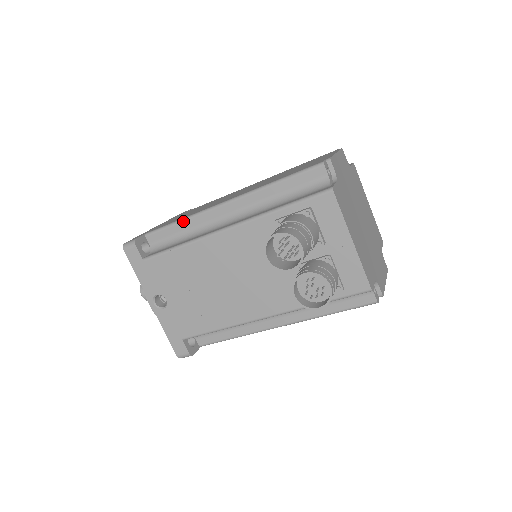
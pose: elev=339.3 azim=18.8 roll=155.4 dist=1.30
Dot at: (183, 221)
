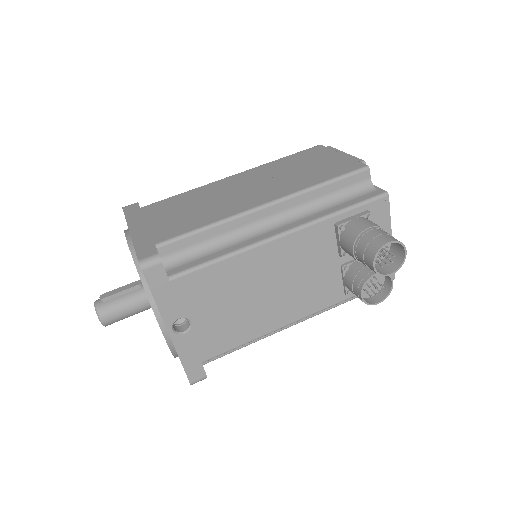
Dot at: (213, 227)
